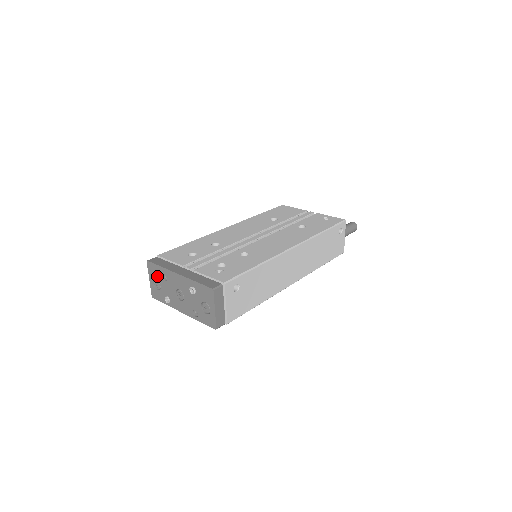
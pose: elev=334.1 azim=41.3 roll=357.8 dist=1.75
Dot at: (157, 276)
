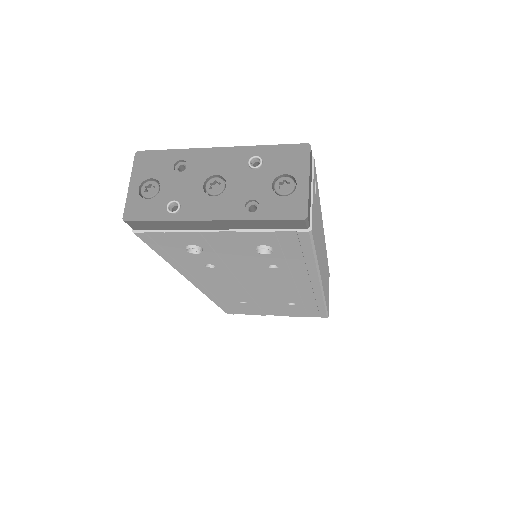
Dot at: (157, 170)
